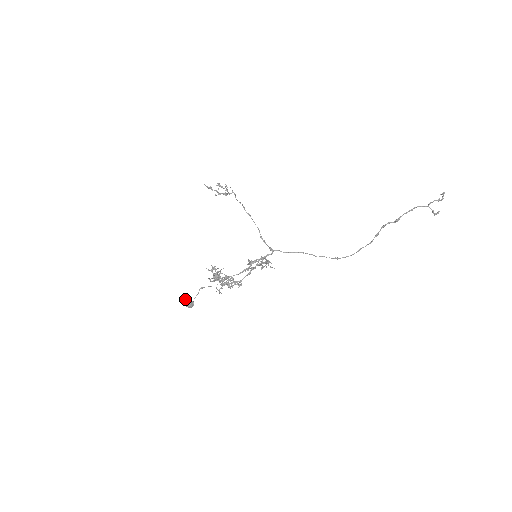
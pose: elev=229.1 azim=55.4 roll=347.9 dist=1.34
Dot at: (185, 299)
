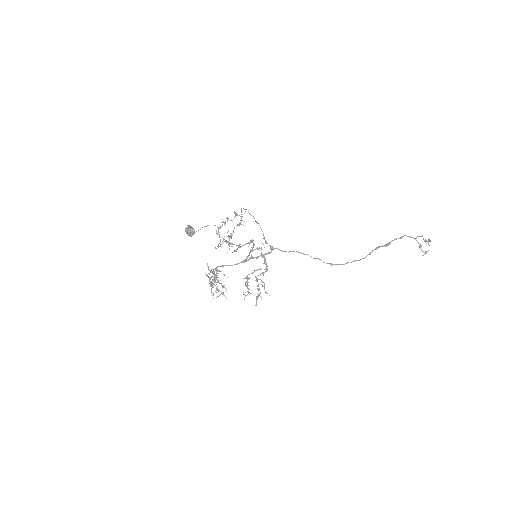
Dot at: (188, 225)
